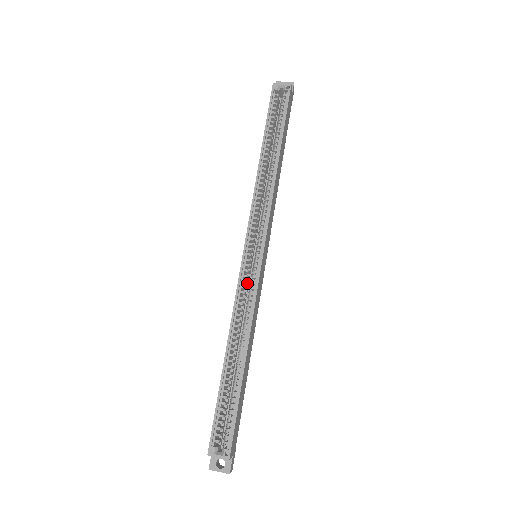
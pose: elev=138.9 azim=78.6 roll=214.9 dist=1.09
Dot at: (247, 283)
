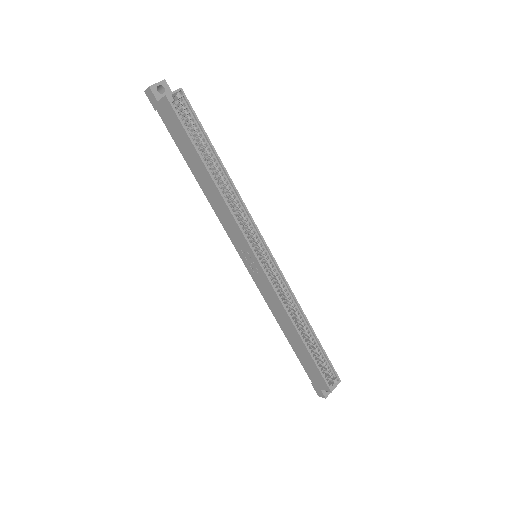
Dot at: occluded
